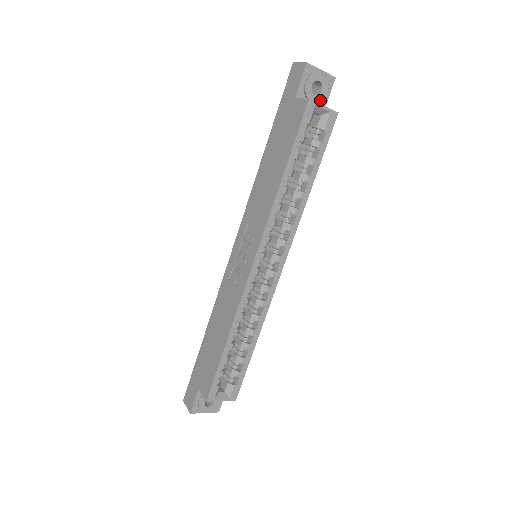
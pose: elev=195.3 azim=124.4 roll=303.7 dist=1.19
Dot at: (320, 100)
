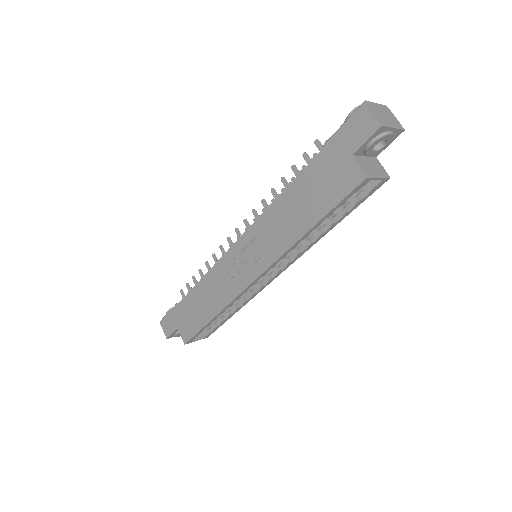
Dot at: (377, 153)
